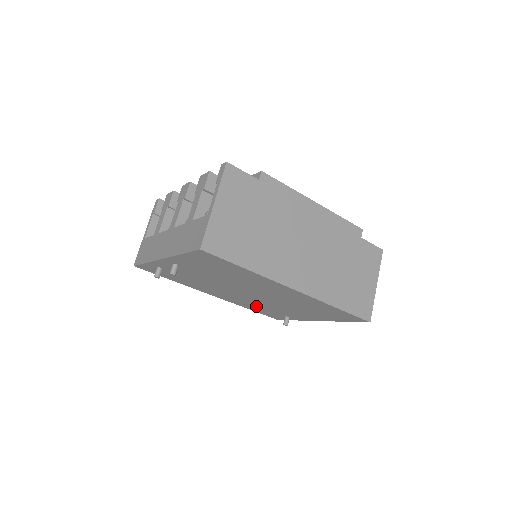
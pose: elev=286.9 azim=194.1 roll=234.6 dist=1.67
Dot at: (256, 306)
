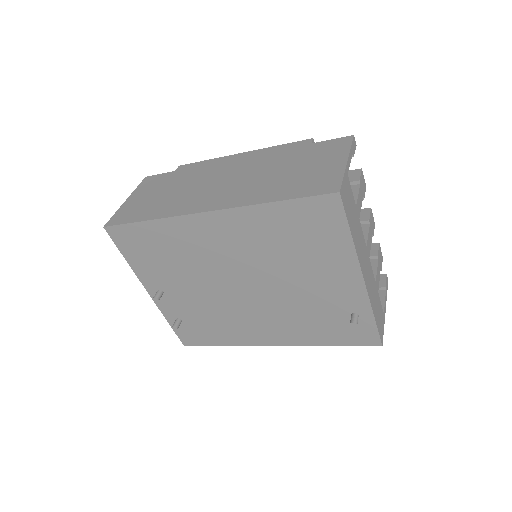
Dot at: (308, 322)
